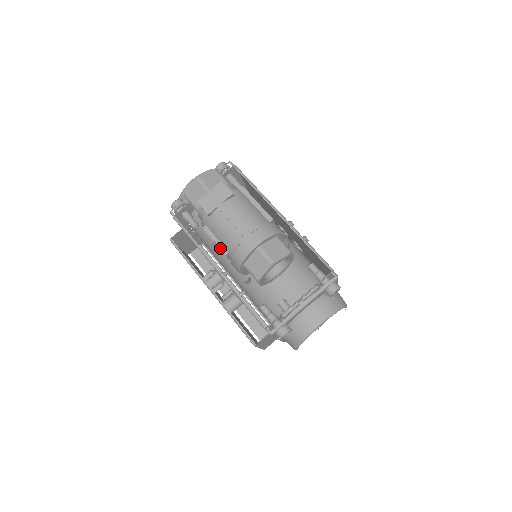
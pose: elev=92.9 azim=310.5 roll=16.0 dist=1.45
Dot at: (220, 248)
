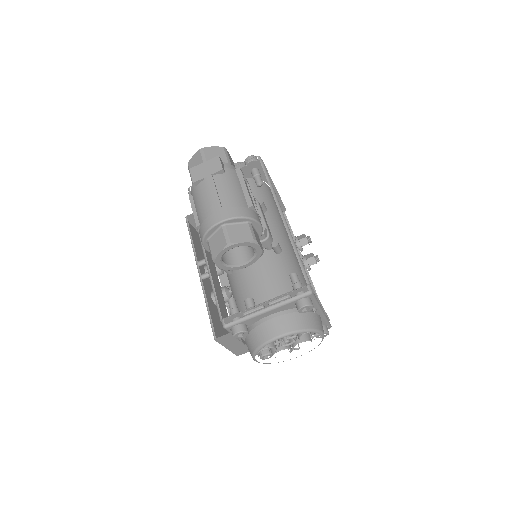
Dot at: occluded
